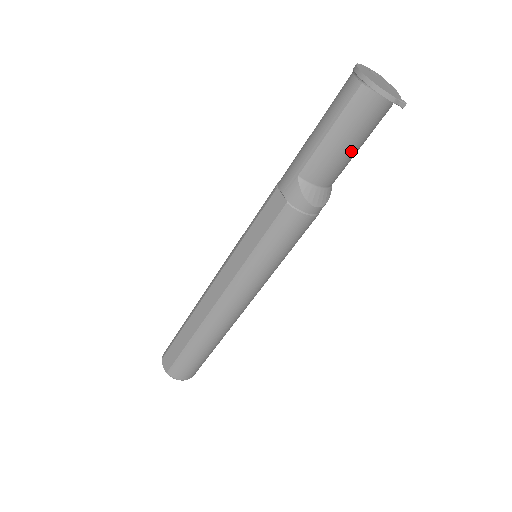
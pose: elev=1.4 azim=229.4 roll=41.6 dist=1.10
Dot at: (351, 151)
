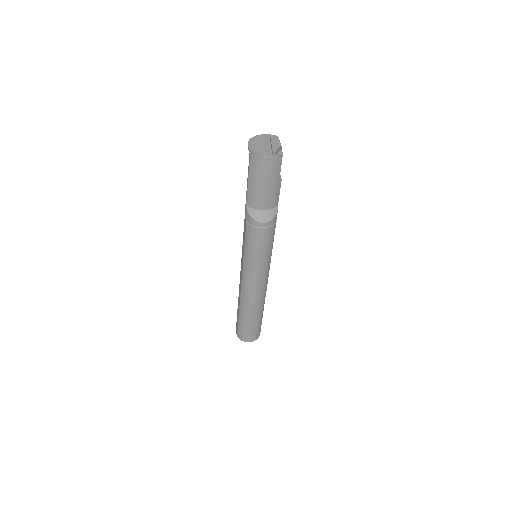
Dot at: (268, 186)
